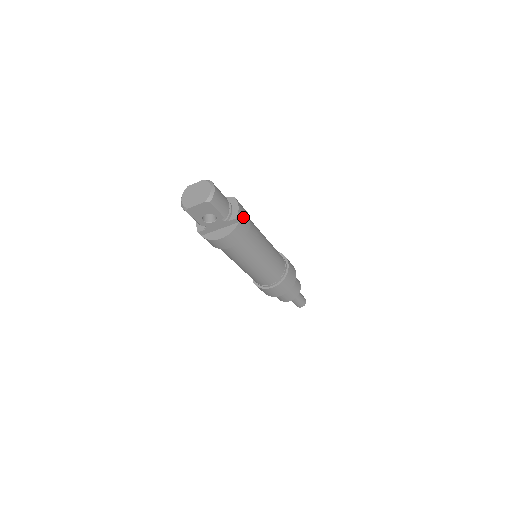
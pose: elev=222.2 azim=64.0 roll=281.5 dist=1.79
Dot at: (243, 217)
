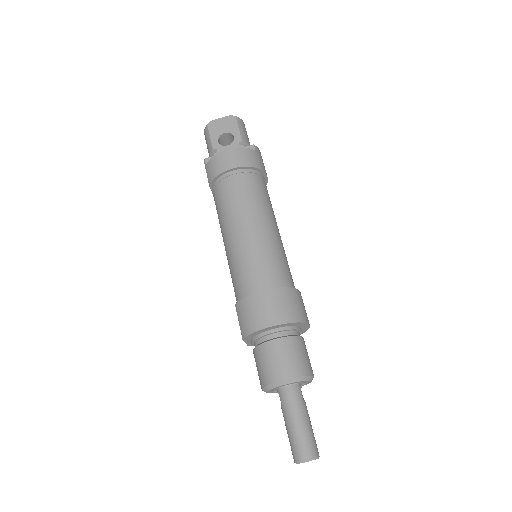
Dot at: (261, 159)
